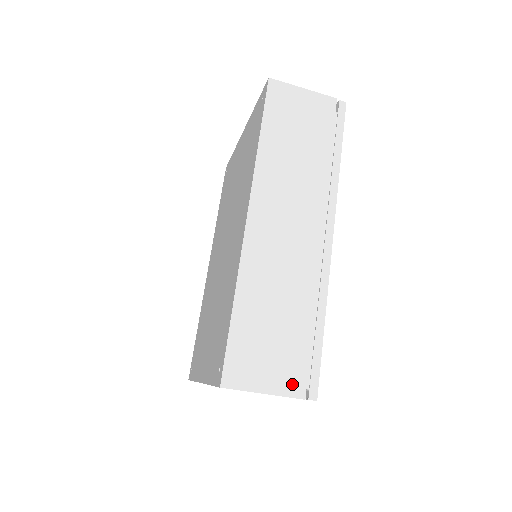
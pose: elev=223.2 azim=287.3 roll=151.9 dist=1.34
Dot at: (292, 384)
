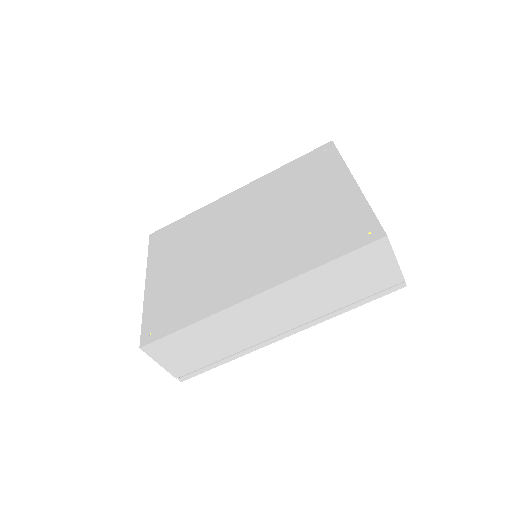
Dot at: (178, 370)
